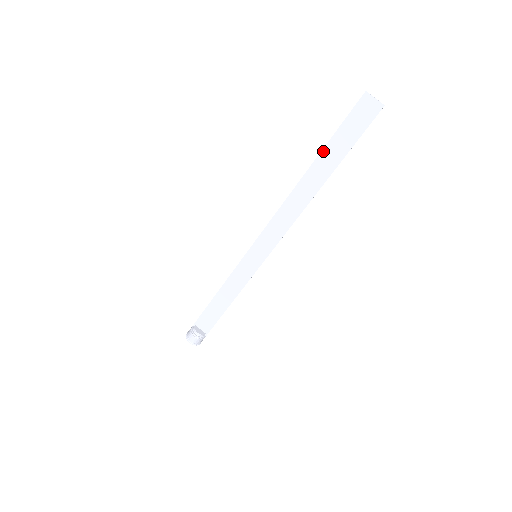
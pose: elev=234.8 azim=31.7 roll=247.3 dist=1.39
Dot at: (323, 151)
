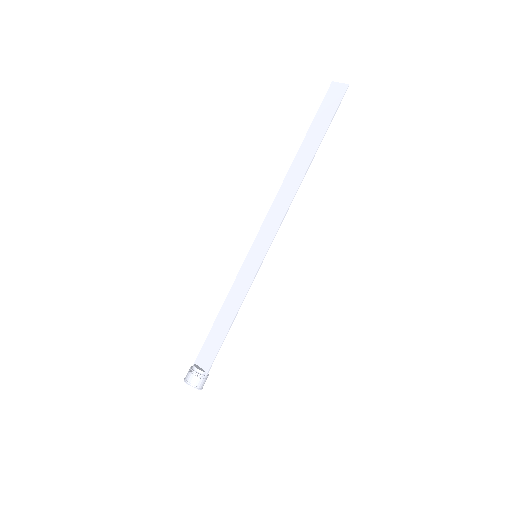
Dot at: (306, 137)
